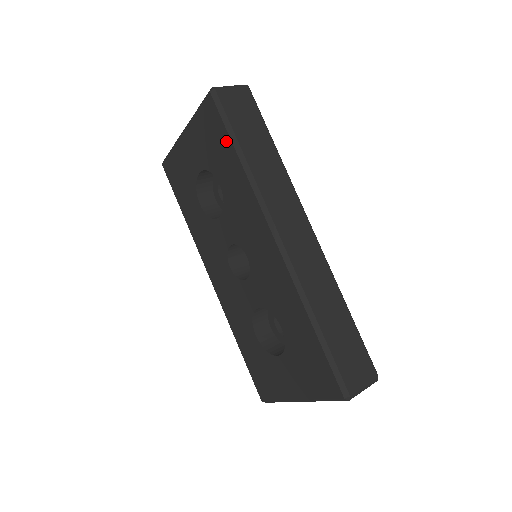
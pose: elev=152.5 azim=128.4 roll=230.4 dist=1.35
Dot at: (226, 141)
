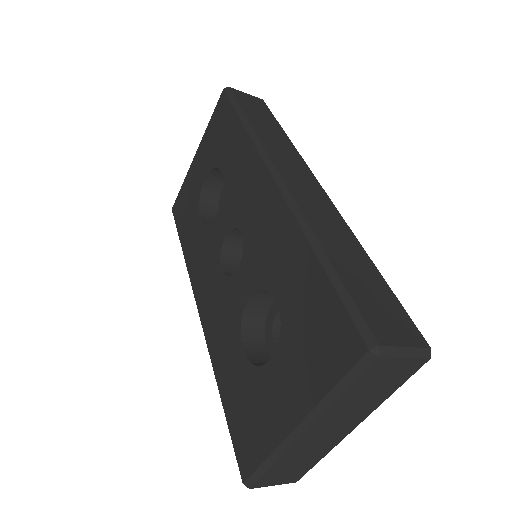
Dot at: (232, 119)
